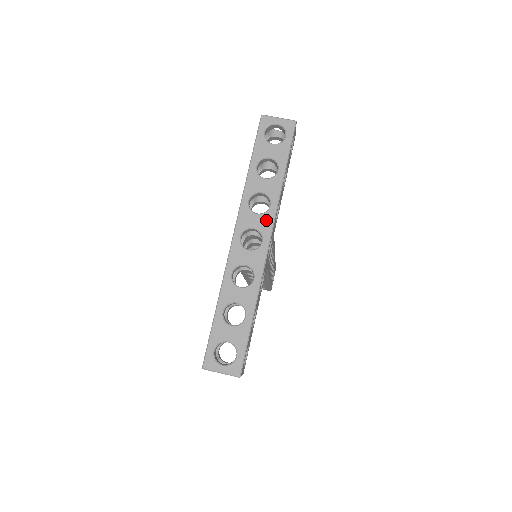
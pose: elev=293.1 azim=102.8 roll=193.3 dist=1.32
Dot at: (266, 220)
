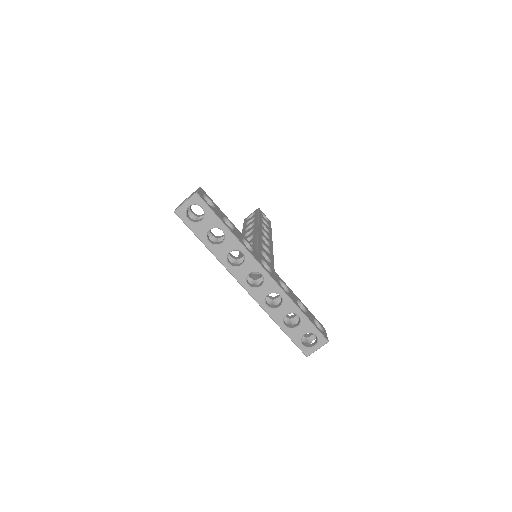
Dot at: (250, 263)
